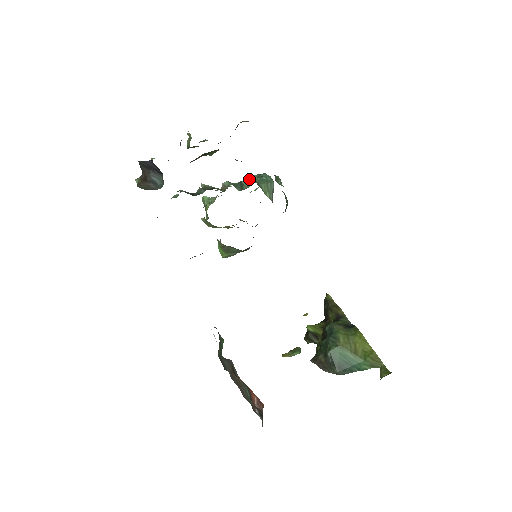
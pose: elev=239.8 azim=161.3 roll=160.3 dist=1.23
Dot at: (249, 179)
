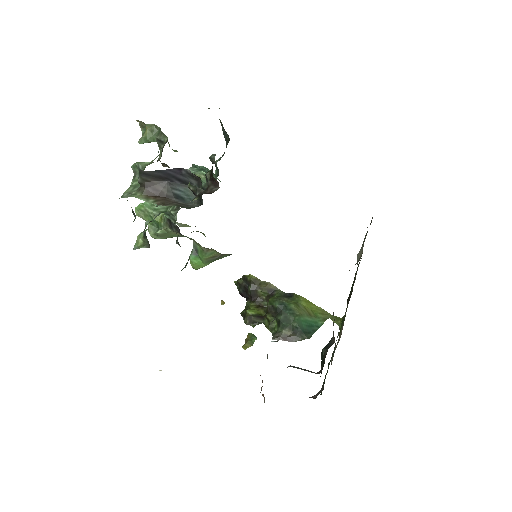
Dot at: occluded
